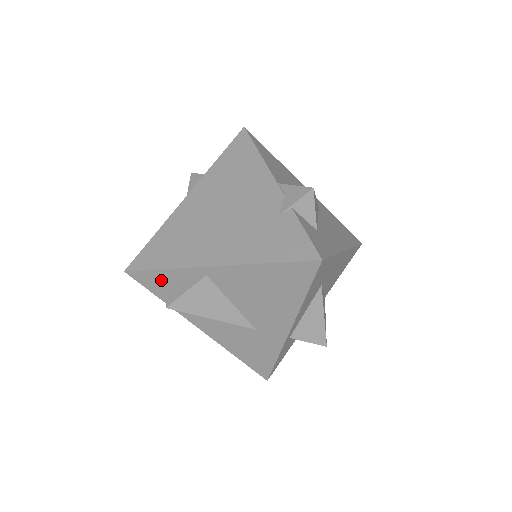
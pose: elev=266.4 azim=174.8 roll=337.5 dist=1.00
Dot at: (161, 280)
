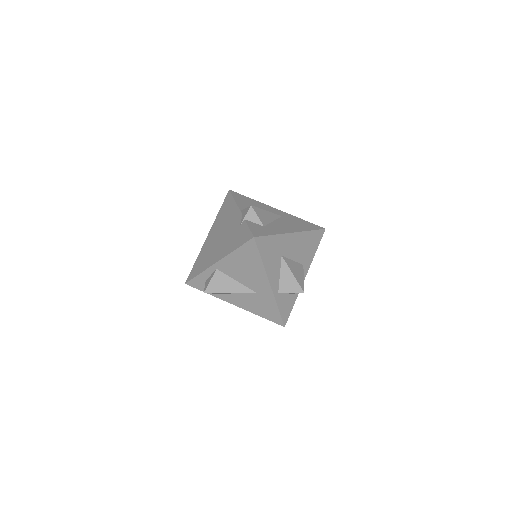
Dot at: (201, 281)
